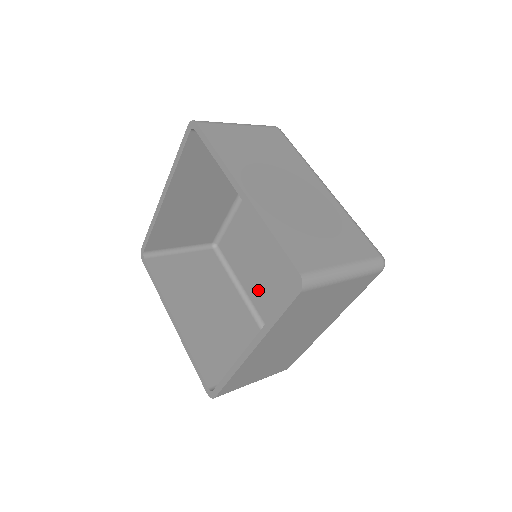
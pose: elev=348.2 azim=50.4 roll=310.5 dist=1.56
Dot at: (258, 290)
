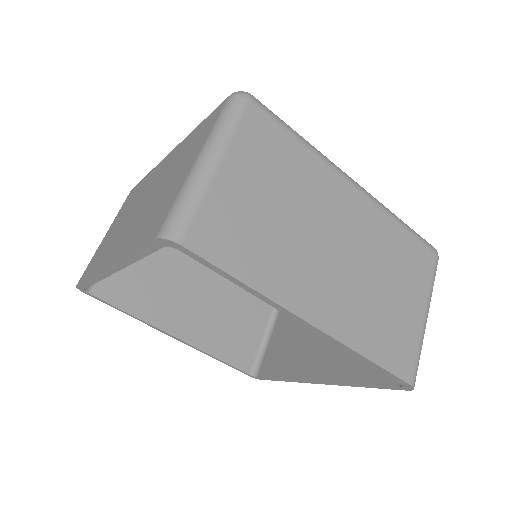
Dot at: occluded
